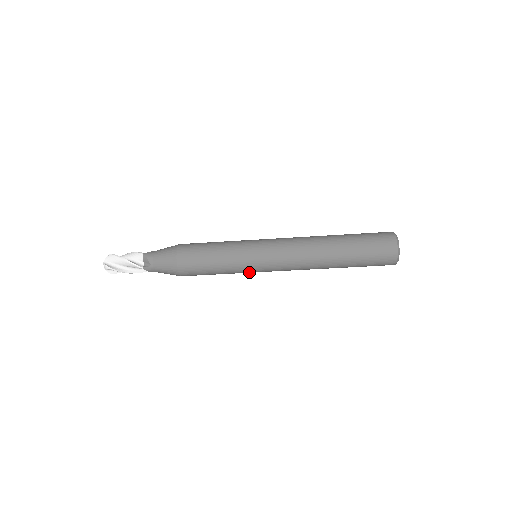
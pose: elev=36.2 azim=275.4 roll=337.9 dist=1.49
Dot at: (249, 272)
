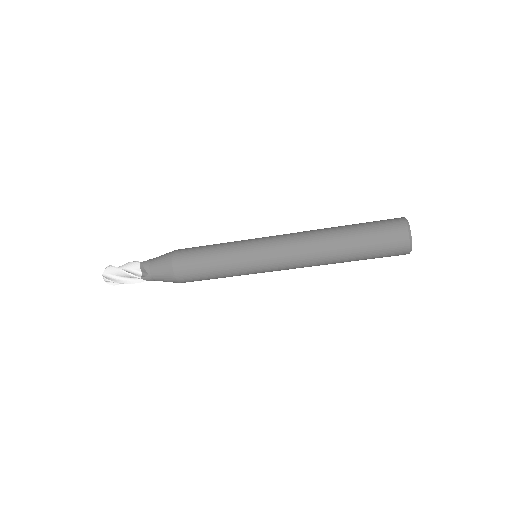
Dot at: occluded
